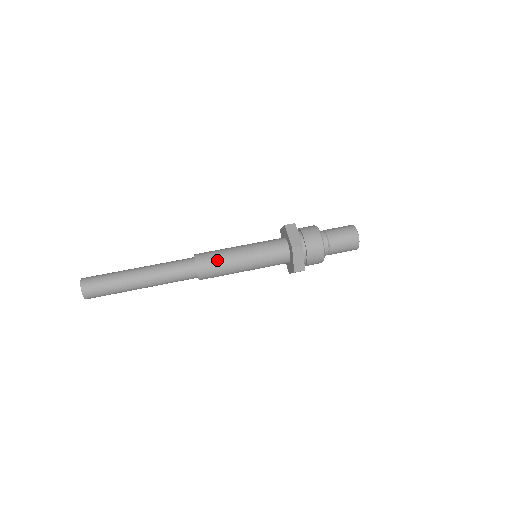
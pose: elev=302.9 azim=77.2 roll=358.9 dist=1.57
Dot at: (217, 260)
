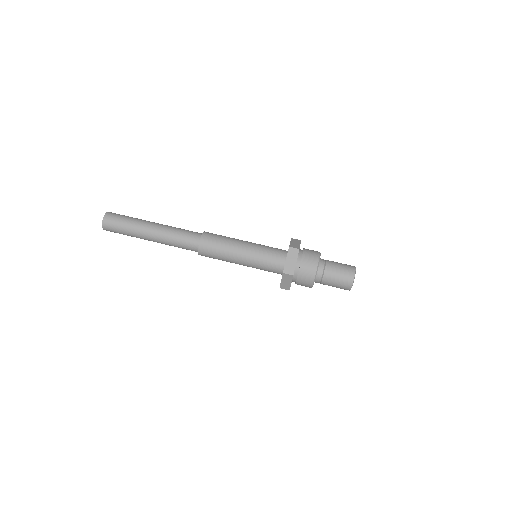
Dot at: (221, 238)
